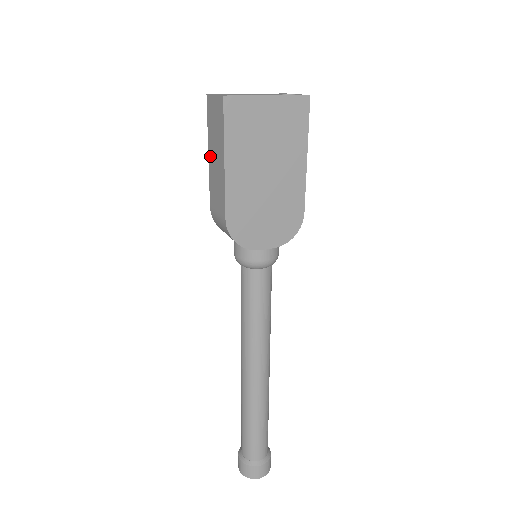
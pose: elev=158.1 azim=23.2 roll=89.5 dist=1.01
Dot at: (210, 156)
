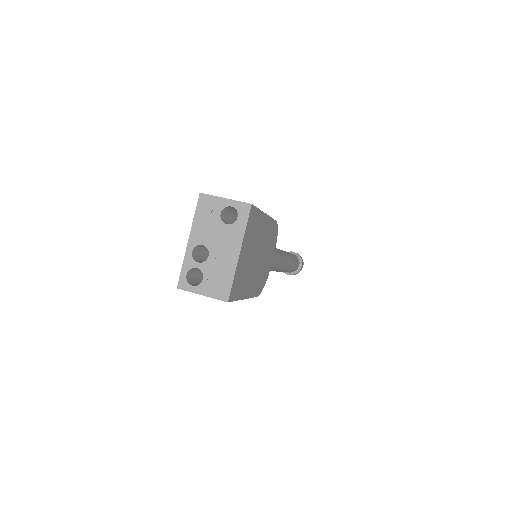
Dot at: occluded
